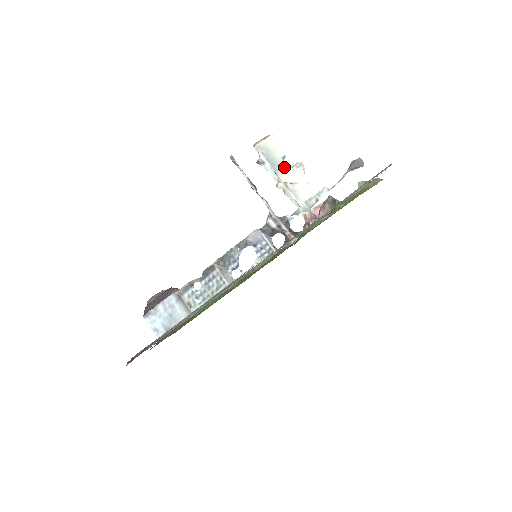
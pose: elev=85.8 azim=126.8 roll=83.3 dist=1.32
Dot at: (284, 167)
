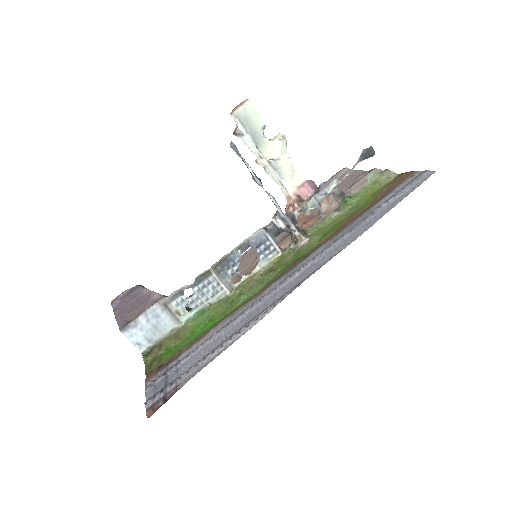
Dot at: (265, 140)
